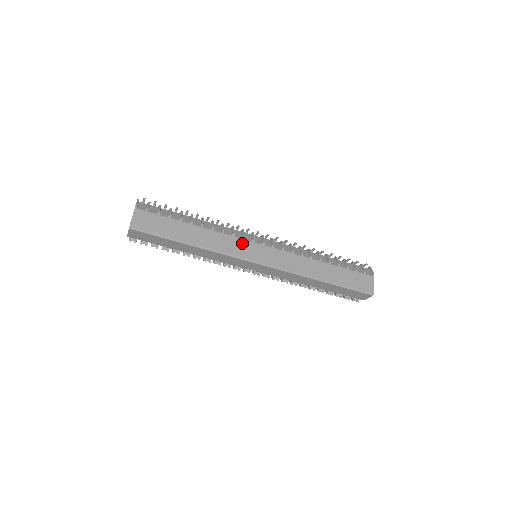
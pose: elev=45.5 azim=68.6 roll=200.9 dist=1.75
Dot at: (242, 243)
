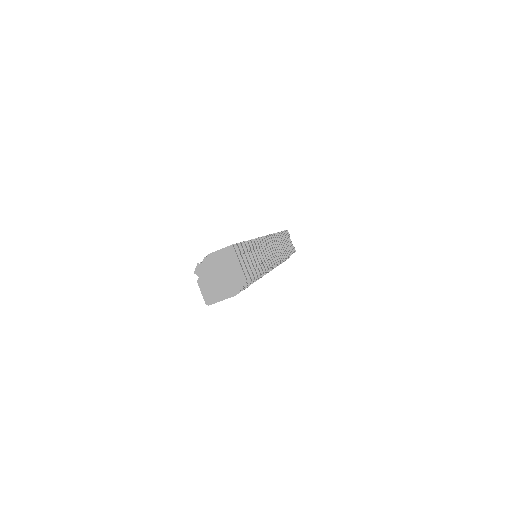
Dot at: occluded
